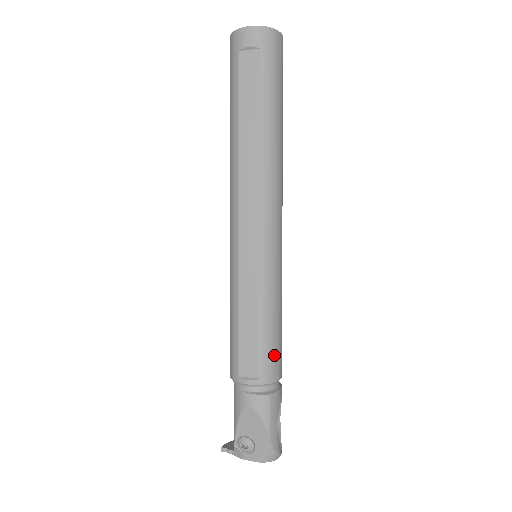
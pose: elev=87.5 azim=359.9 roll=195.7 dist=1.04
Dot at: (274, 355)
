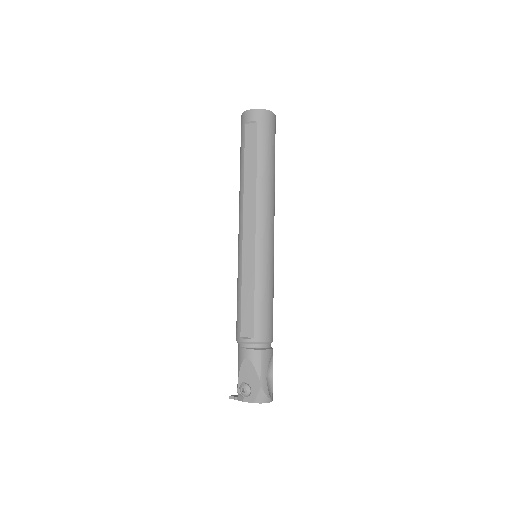
Dot at: (265, 322)
